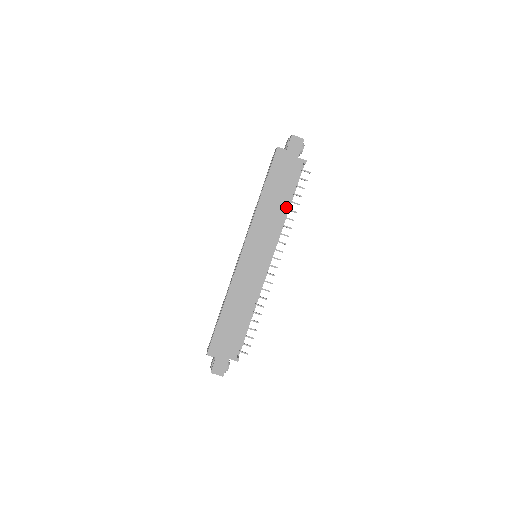
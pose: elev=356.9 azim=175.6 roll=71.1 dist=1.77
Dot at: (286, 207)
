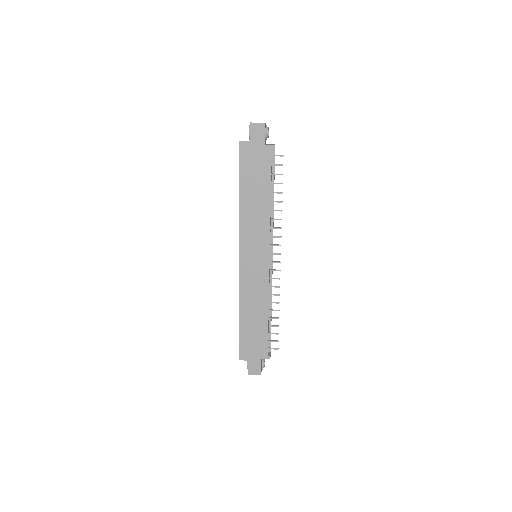
Dot at: (269, 201)
